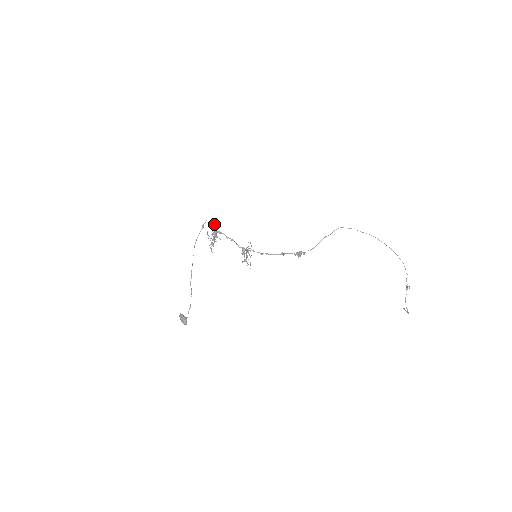
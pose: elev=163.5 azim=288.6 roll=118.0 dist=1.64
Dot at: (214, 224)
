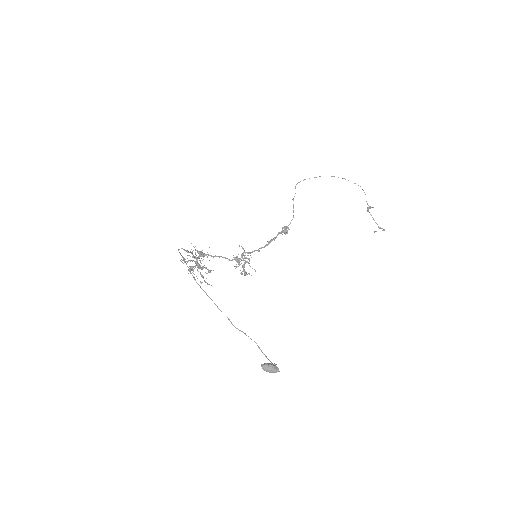
Dot at: occluded
